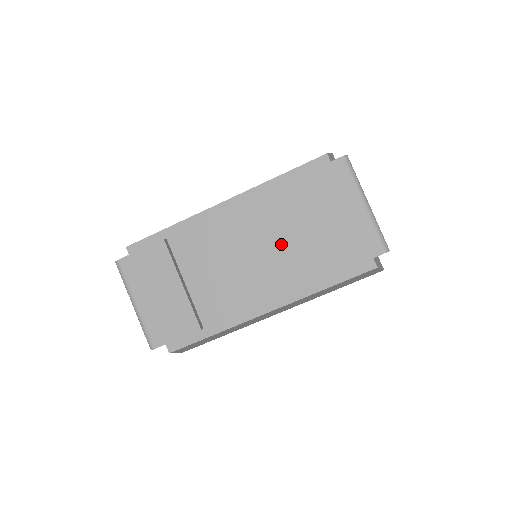
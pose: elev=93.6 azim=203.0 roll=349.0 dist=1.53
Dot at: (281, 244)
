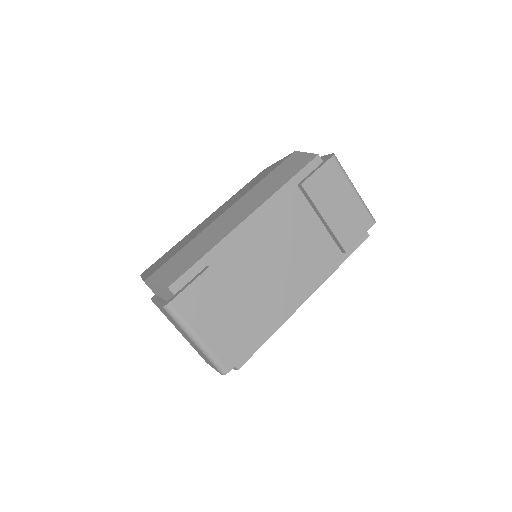
Dot at: (304, 239)
